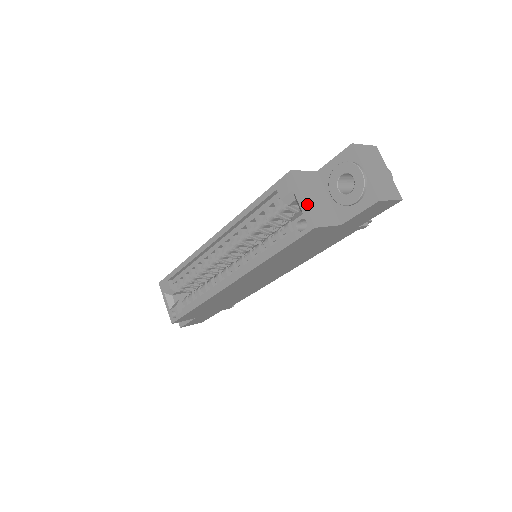
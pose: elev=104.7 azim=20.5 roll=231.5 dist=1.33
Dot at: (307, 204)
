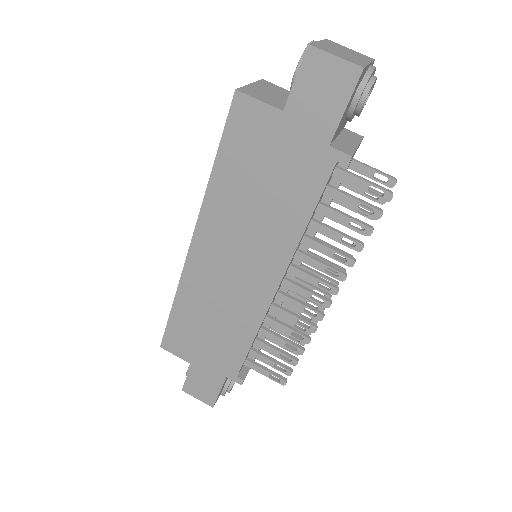
Dot at: (251, 86)
